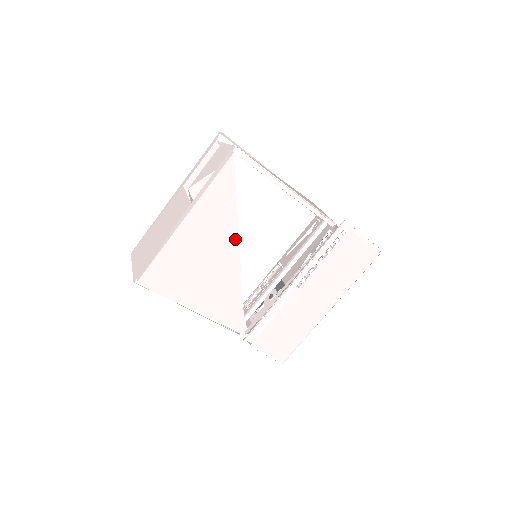
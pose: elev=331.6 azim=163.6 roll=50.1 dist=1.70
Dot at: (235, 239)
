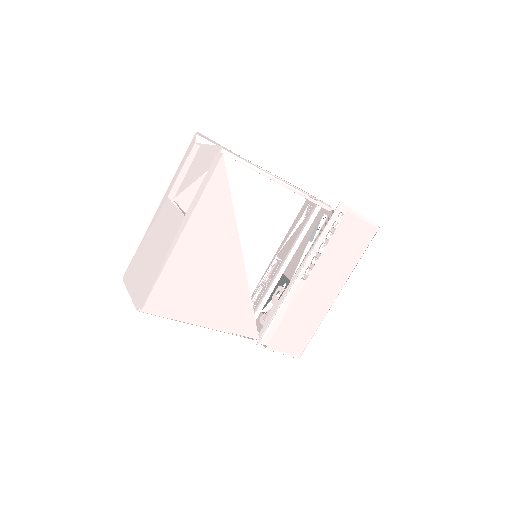
Dot at: (236, 244)
